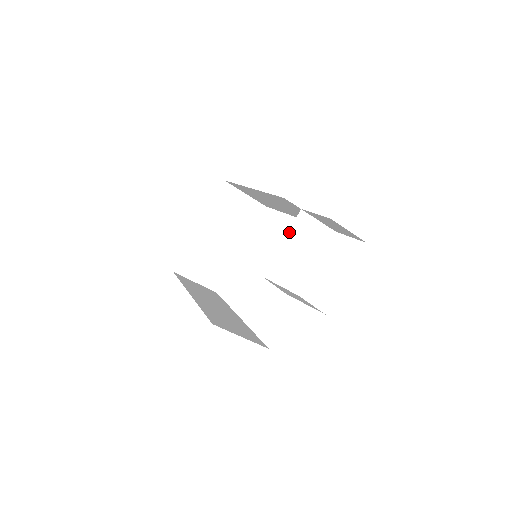
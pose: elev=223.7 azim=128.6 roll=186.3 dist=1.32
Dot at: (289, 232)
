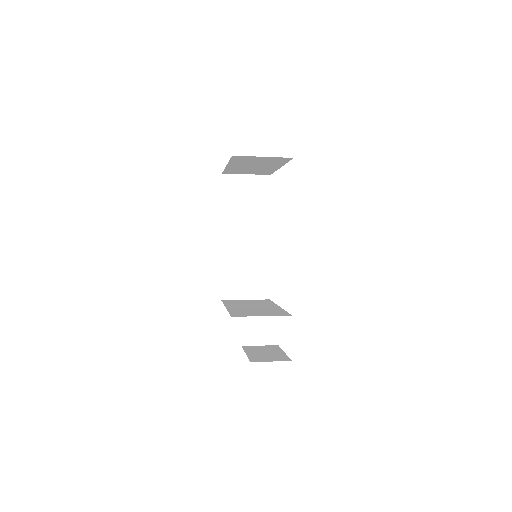
Dot at: (248, 313)
